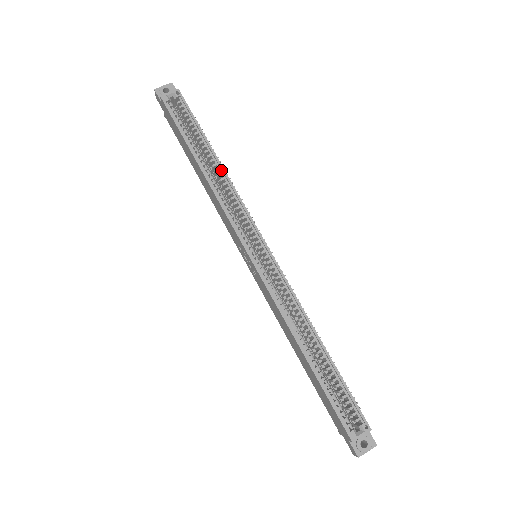
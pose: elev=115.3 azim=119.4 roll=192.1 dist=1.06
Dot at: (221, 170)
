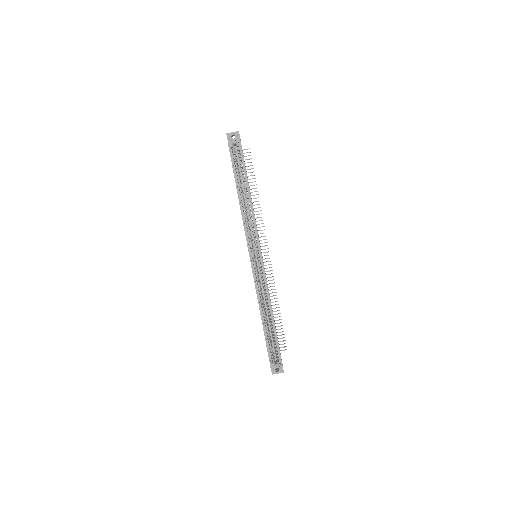
Dot at: (250, 202)
